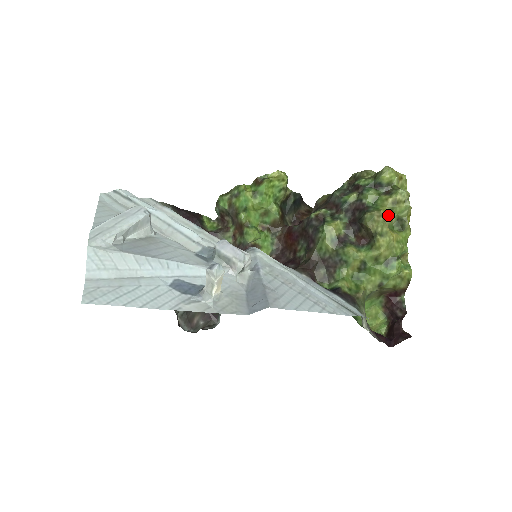
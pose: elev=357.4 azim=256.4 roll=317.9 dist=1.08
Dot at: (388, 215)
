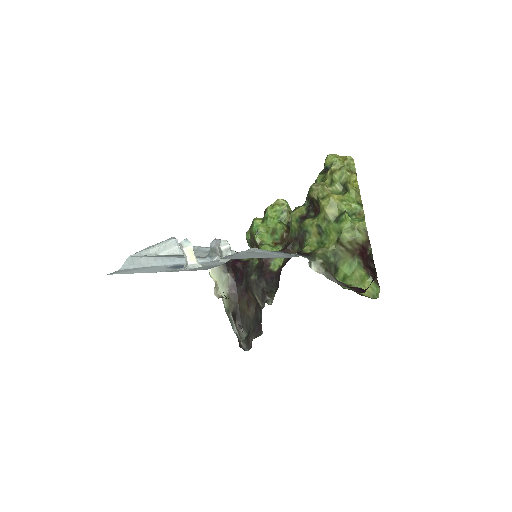
Dot at: (331, 184)
